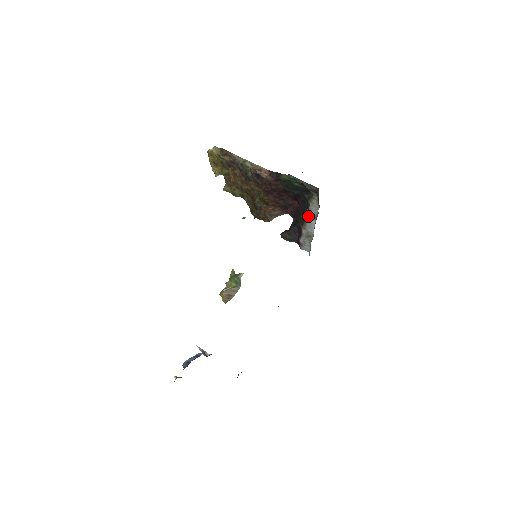
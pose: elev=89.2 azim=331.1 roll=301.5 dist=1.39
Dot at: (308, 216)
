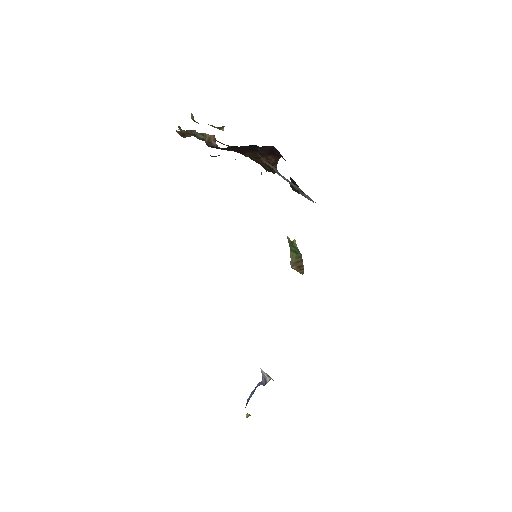
Dot at: occluded
